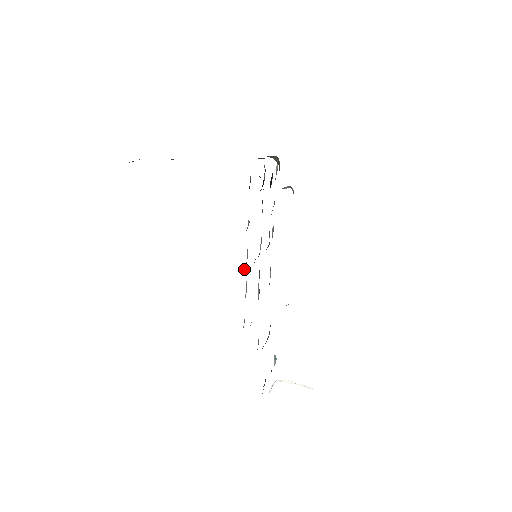
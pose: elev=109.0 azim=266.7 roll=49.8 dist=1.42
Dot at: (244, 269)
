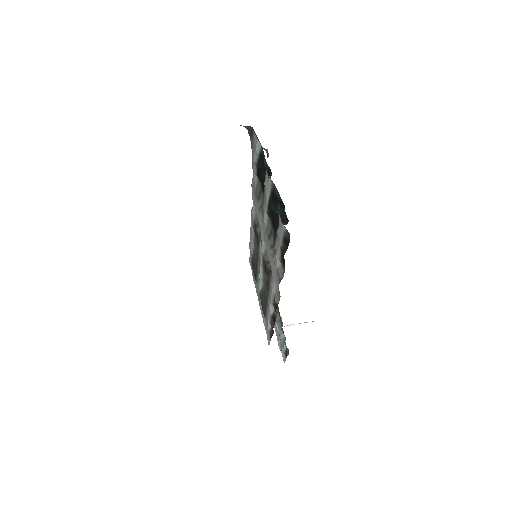
Dot at: (275, 303)
